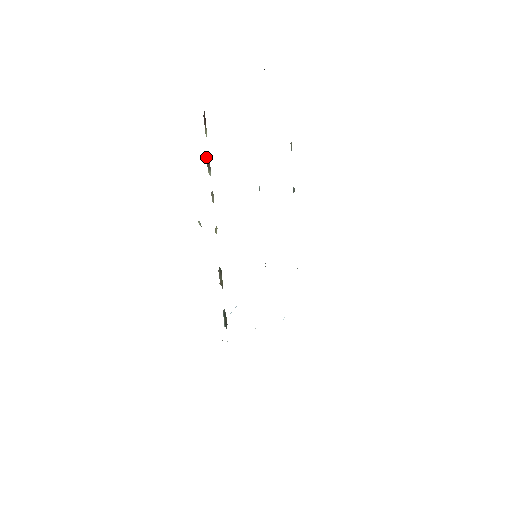
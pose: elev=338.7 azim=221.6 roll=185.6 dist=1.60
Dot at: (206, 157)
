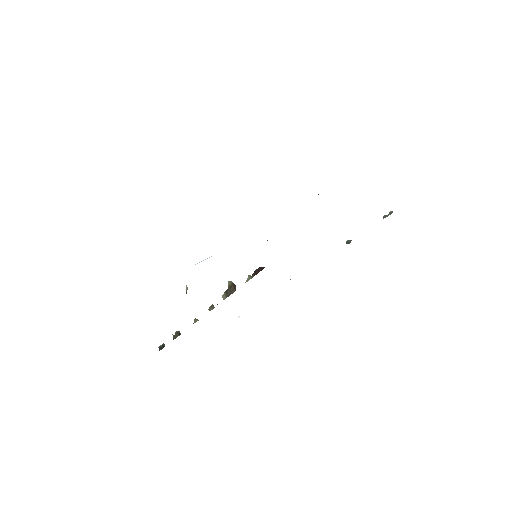
Dot at: (232, 284)
